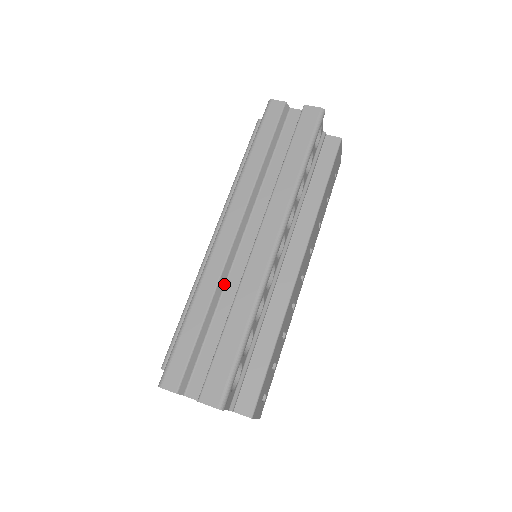
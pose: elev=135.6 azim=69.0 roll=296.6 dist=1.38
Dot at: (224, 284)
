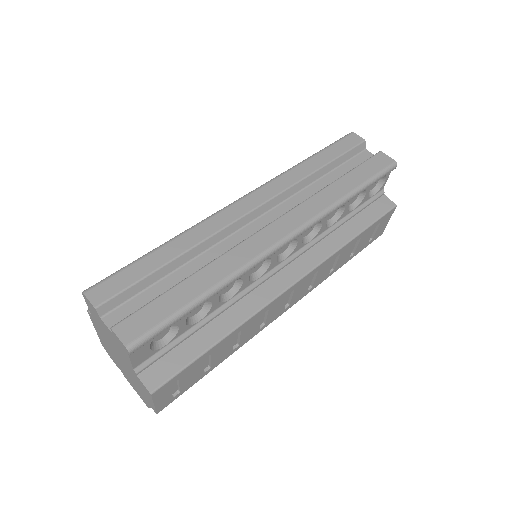
Dot at: (212, 245)
